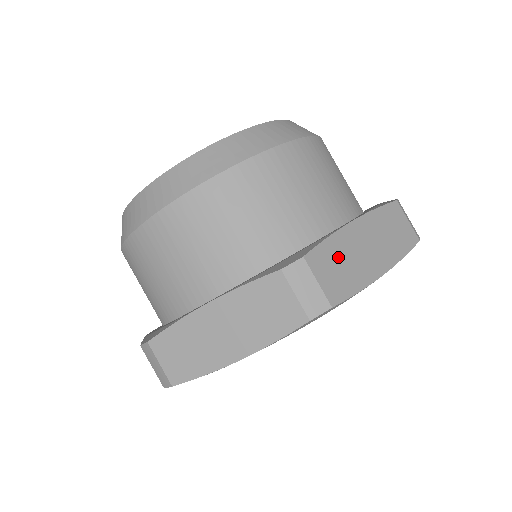
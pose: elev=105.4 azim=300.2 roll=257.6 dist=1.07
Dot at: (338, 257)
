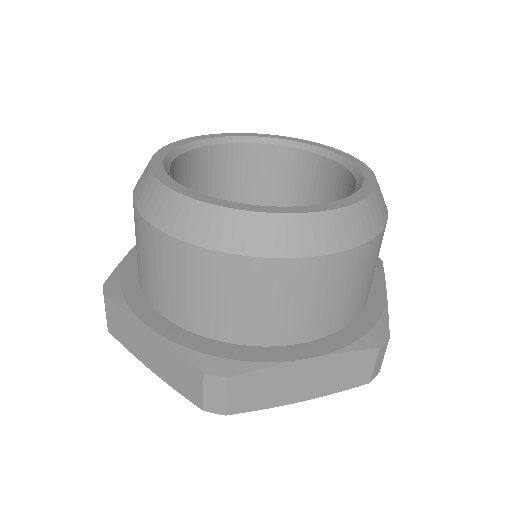
Dot at: (265, 383)
